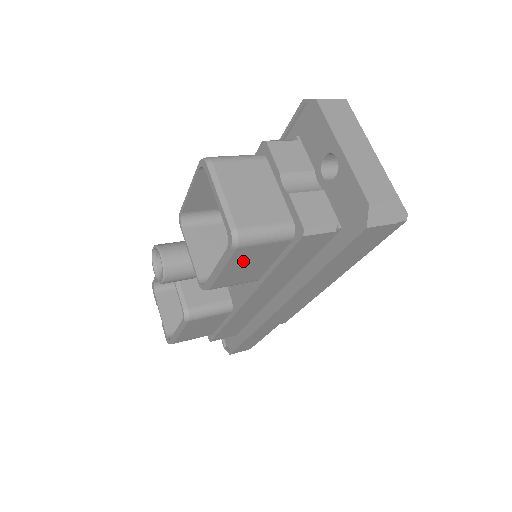
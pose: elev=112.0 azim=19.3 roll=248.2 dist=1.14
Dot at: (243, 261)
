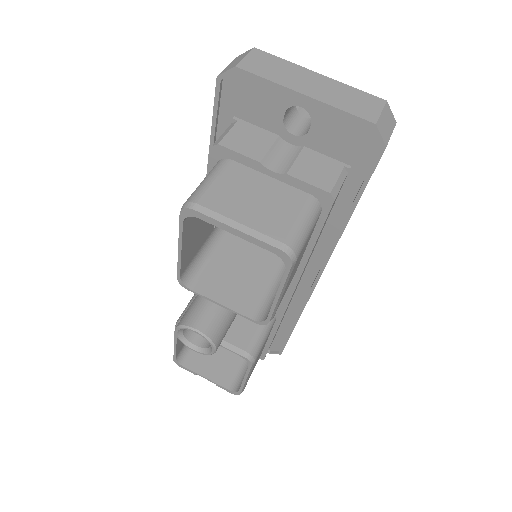
Dot at: (294, 268)
